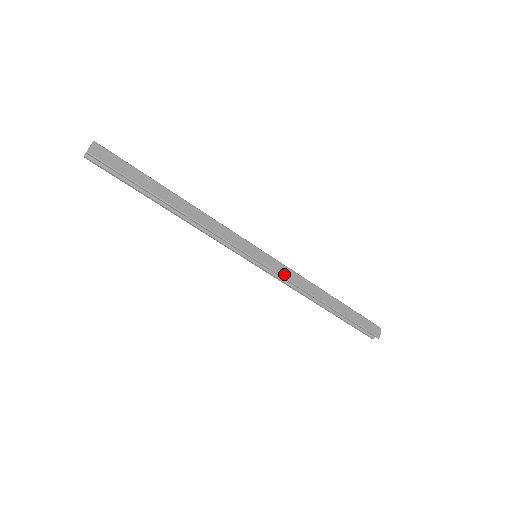
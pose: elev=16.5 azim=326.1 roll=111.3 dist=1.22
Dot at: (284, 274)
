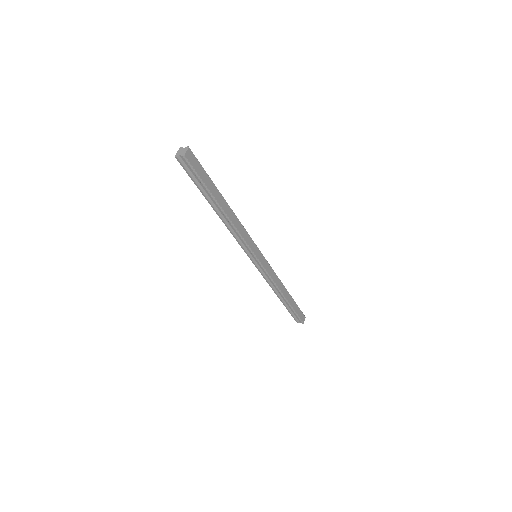
Dot at: (269, 273)
